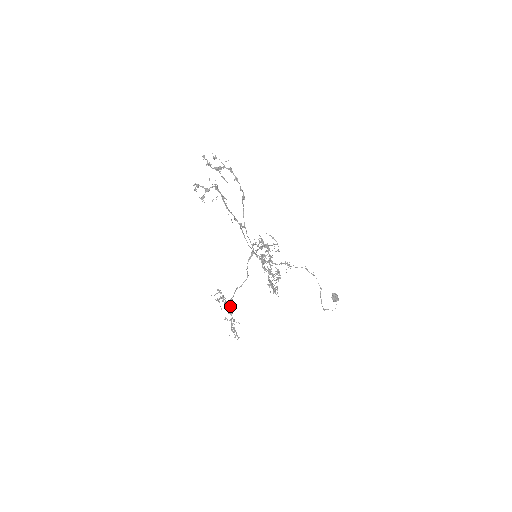
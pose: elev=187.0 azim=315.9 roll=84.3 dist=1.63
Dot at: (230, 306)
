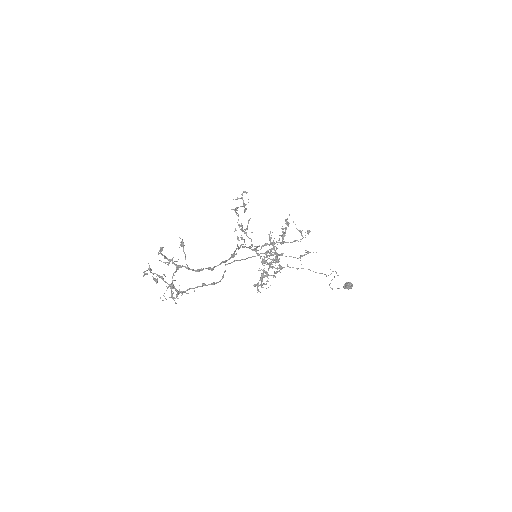
Dot at: (242, 226)
